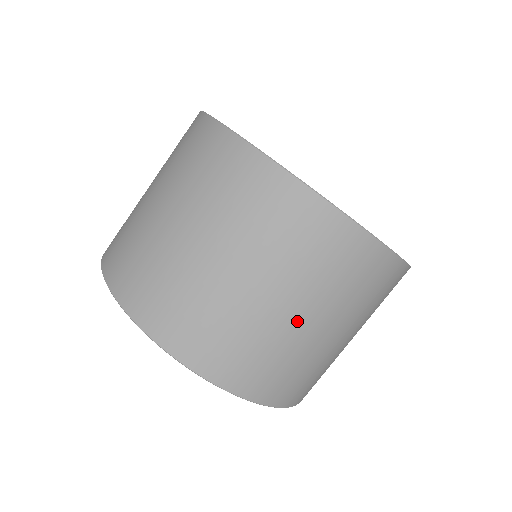
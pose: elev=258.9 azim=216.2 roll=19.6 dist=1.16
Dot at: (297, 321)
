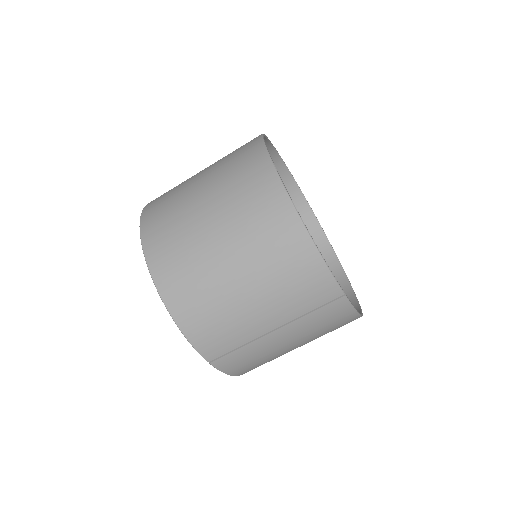
Dot at: (218, 249)
